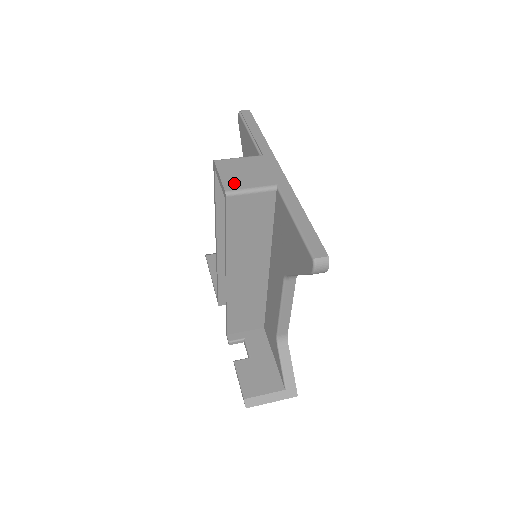
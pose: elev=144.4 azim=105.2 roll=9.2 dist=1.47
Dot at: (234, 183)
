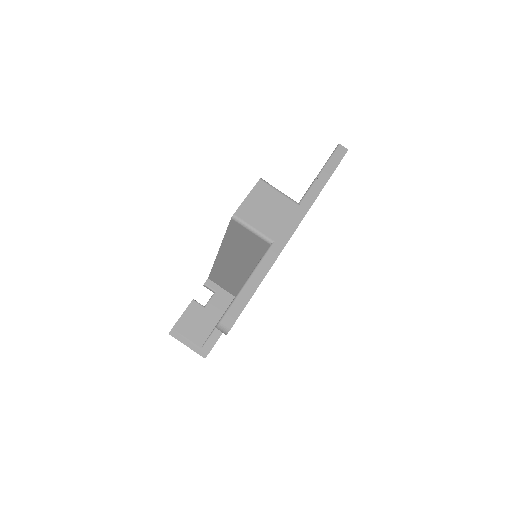
Dot at: (248, 213)
